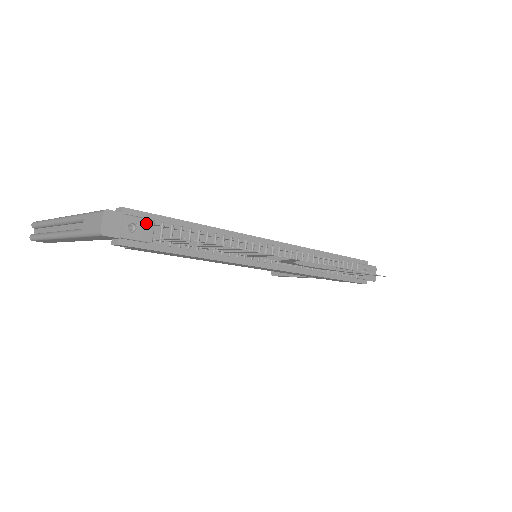
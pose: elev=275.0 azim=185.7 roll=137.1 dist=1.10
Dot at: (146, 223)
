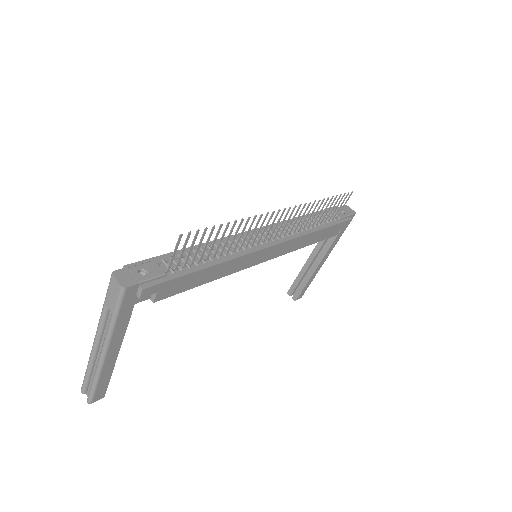
Dot at: (150, 265)
